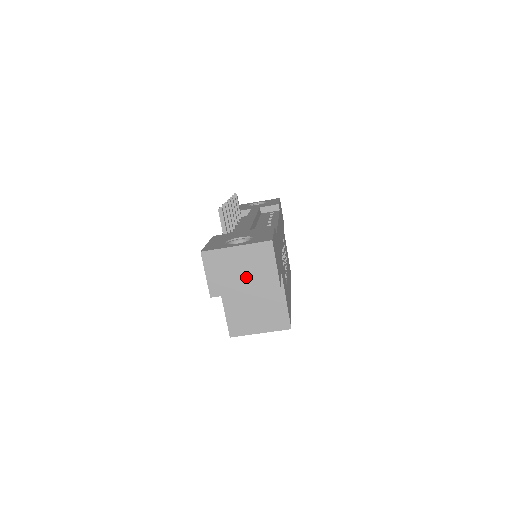
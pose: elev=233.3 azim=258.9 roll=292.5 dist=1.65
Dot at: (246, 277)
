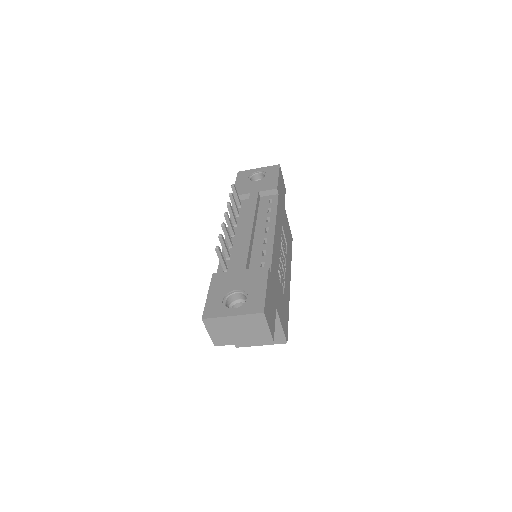
Dot at: (243, 335)
